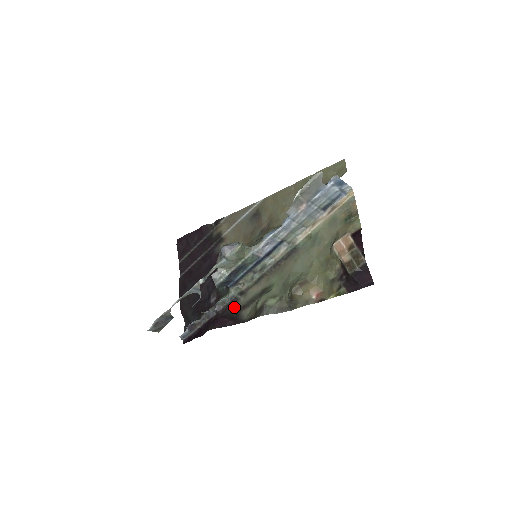
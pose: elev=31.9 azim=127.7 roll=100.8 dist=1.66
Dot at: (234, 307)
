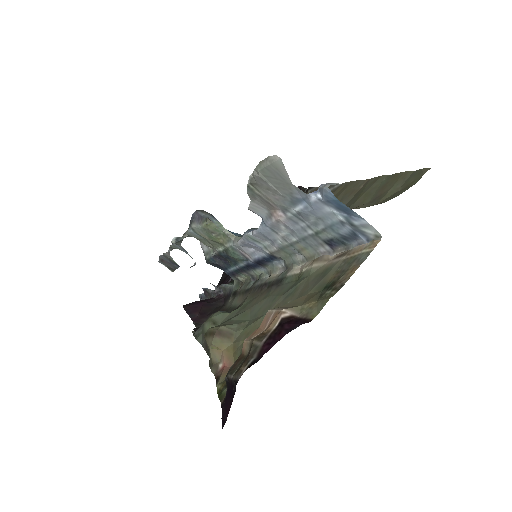
Dot at: (224, 303)
